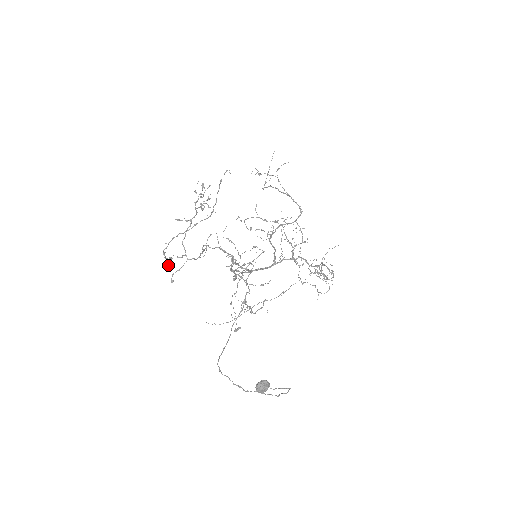
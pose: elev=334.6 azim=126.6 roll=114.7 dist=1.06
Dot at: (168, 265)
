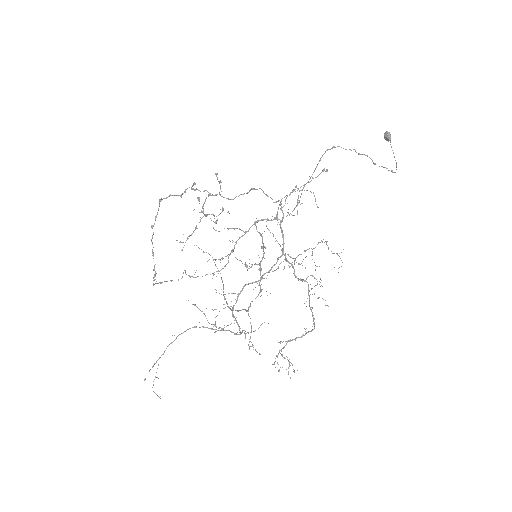
Dot at: (194, 184)
